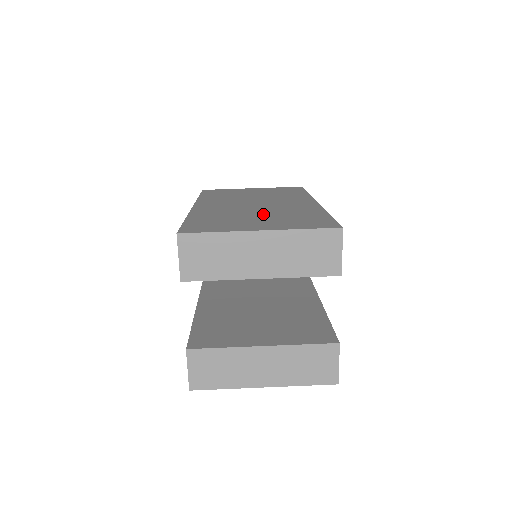
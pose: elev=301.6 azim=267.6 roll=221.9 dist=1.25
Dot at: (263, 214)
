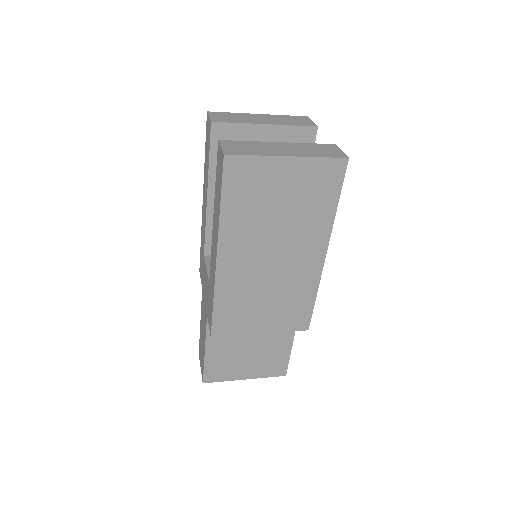
Dot at: occluded
